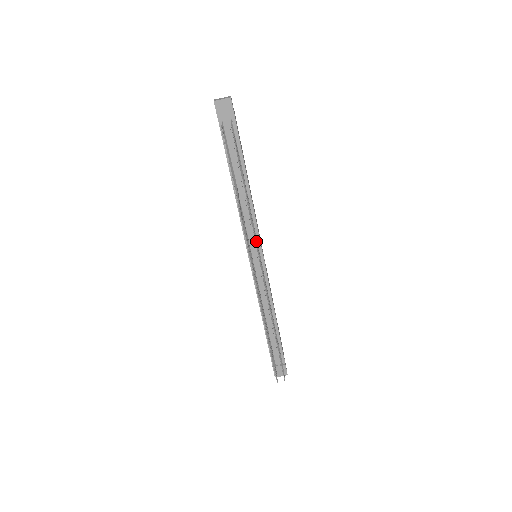
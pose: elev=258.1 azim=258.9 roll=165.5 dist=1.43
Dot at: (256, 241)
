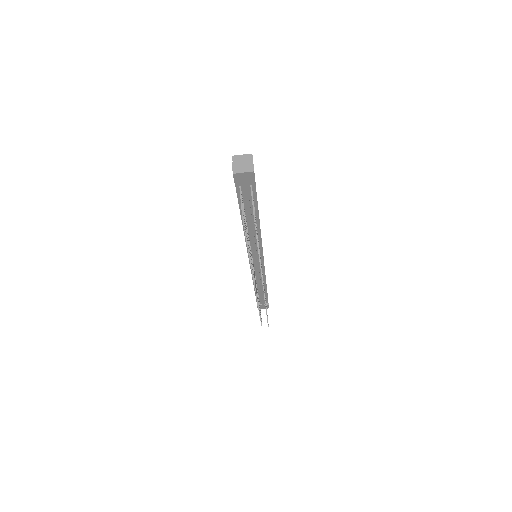
Dot at: occluded
